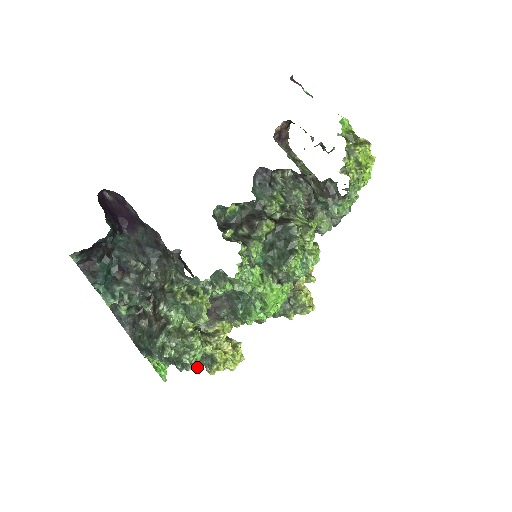
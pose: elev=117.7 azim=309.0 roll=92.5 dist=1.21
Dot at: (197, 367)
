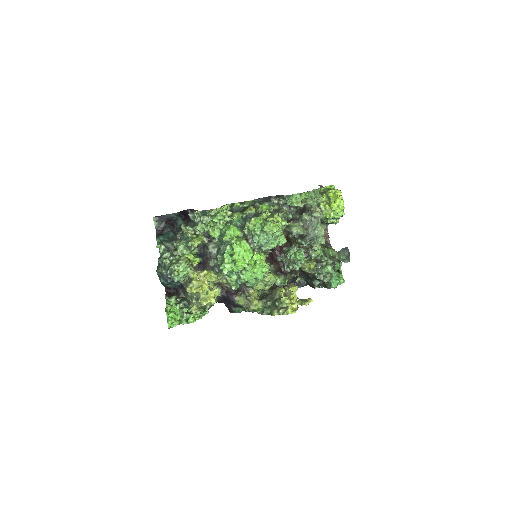
Dot at: (176, 273)
